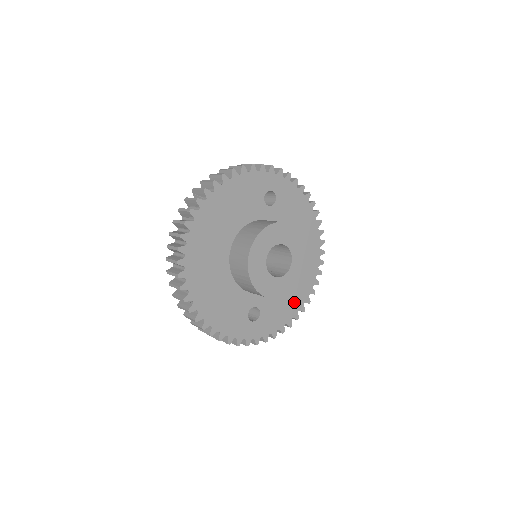
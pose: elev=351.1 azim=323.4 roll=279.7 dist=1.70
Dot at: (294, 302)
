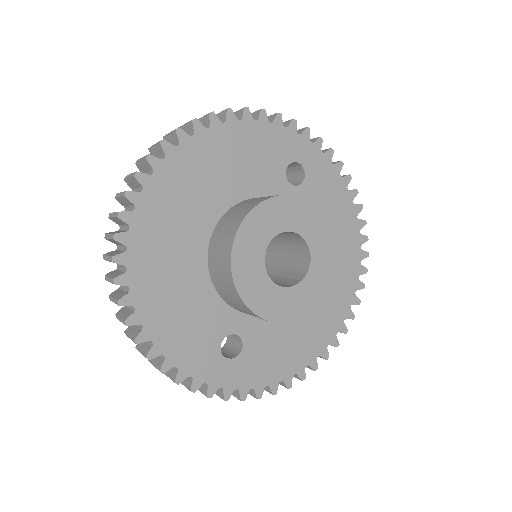
Dot at: (302, 349)
